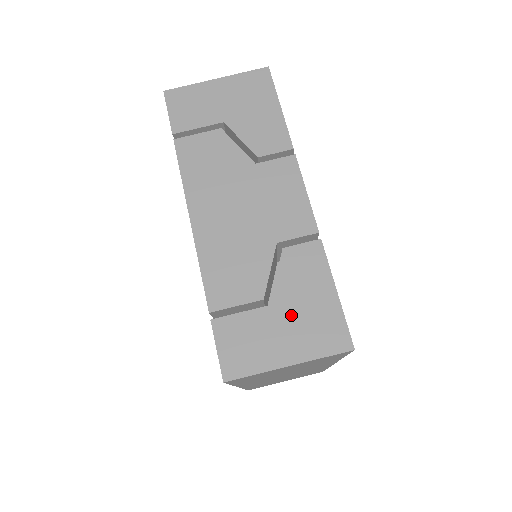
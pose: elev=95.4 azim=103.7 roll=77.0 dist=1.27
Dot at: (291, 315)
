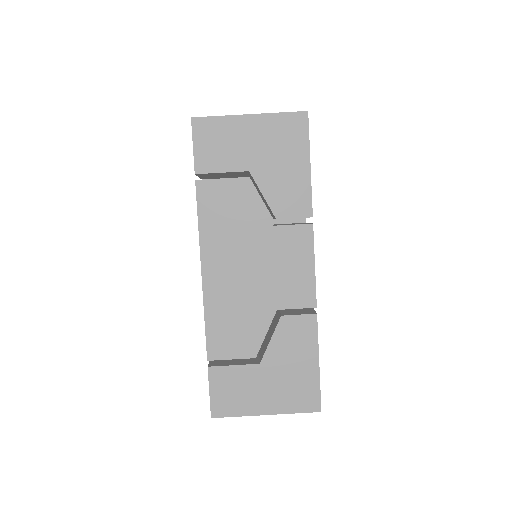
Dot at: (276, 375)
